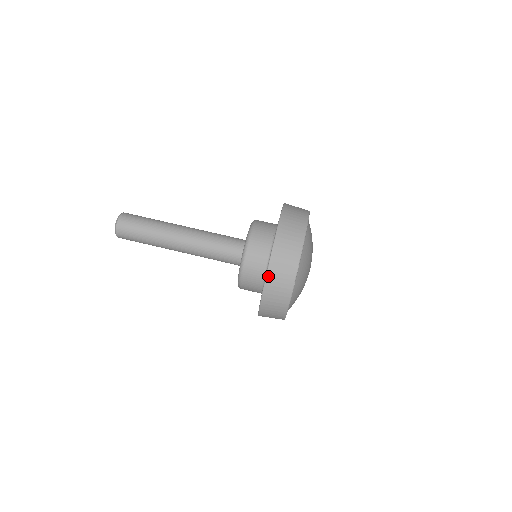
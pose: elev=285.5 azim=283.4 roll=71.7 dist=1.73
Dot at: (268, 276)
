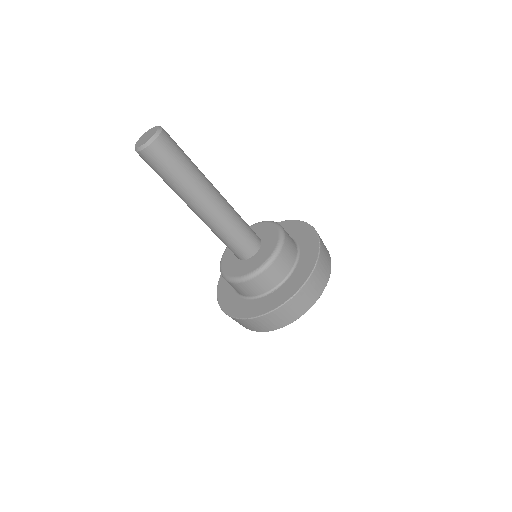
Dot at: (218, 298)
